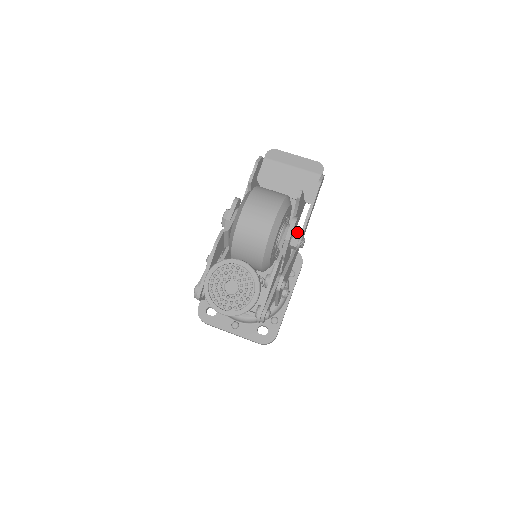
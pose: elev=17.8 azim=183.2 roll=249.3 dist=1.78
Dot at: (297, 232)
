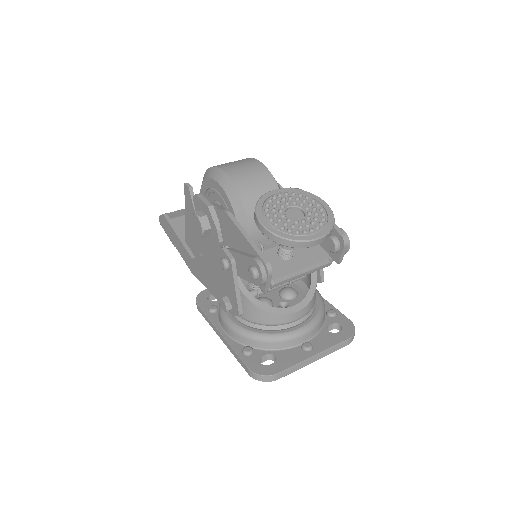
Dot at: occluded
